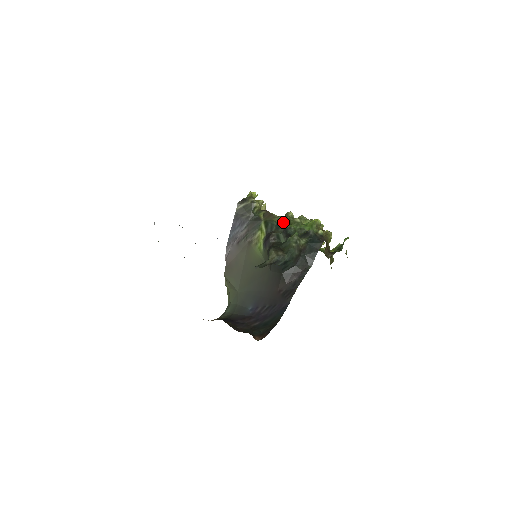
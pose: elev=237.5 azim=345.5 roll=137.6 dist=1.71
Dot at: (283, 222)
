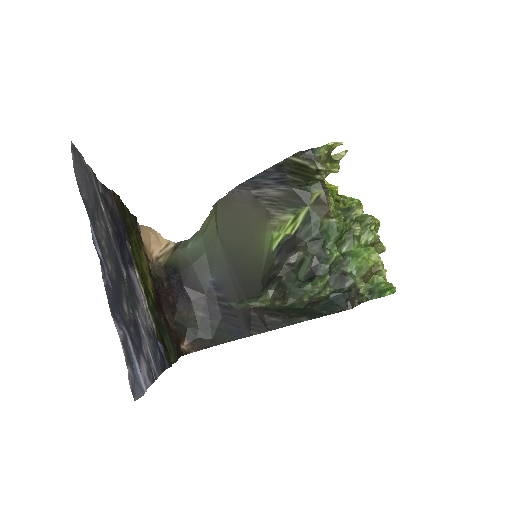
Dot at: (331, 234)
